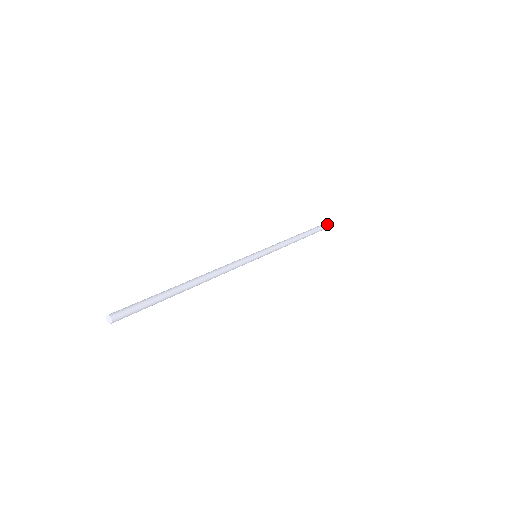
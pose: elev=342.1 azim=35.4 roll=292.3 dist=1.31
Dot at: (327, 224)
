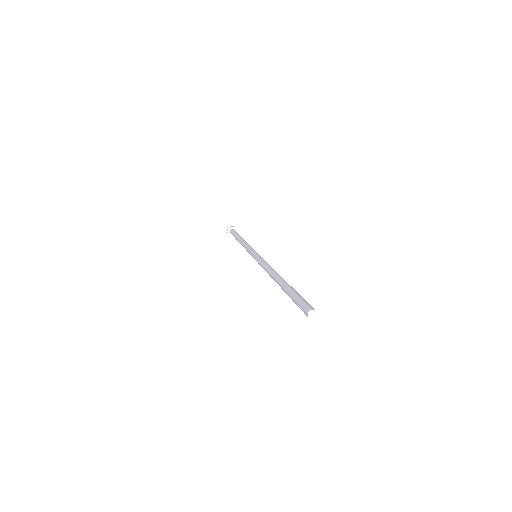
Dot at: occluded
